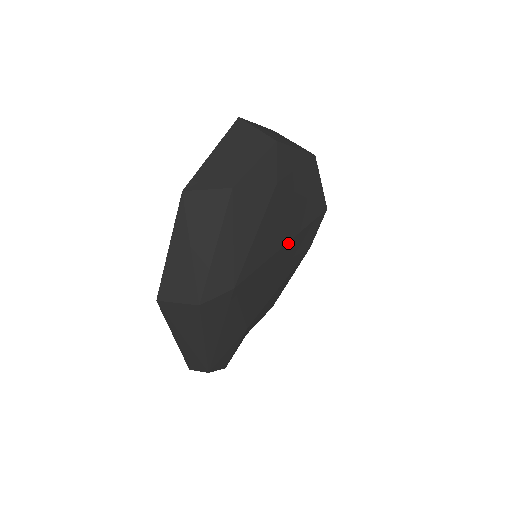
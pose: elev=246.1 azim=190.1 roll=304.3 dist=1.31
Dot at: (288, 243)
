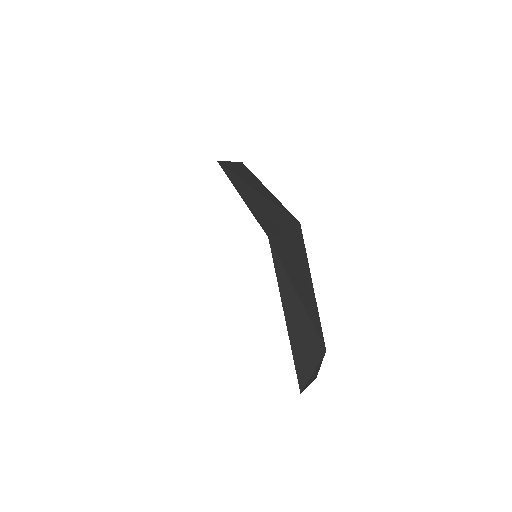
Dot at: occluded
